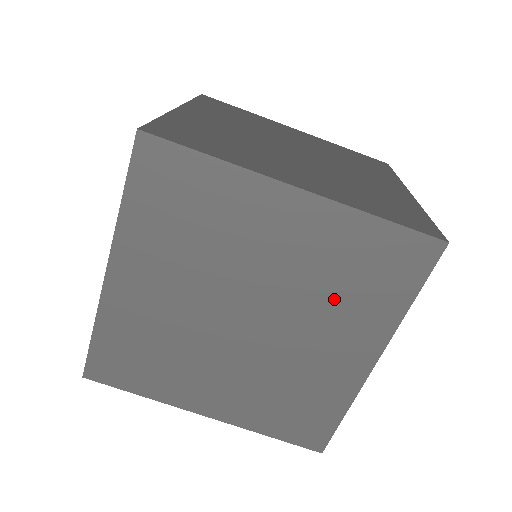
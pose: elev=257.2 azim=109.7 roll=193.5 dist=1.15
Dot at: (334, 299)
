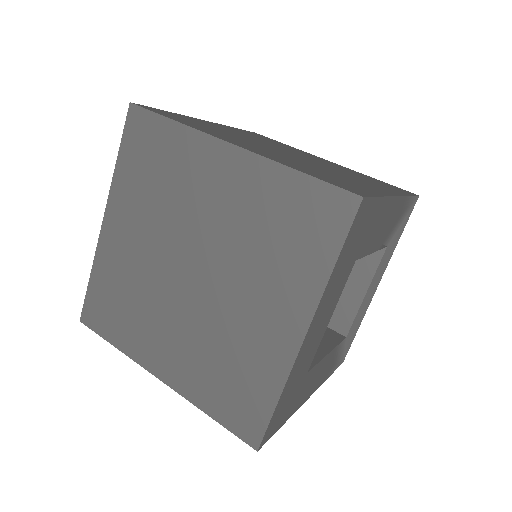
Dot at: (356, 176)
